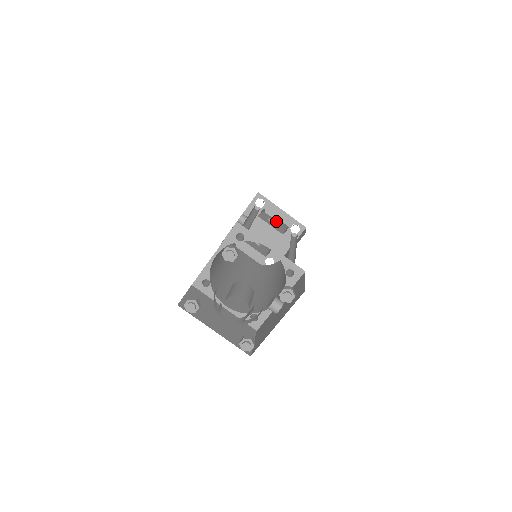
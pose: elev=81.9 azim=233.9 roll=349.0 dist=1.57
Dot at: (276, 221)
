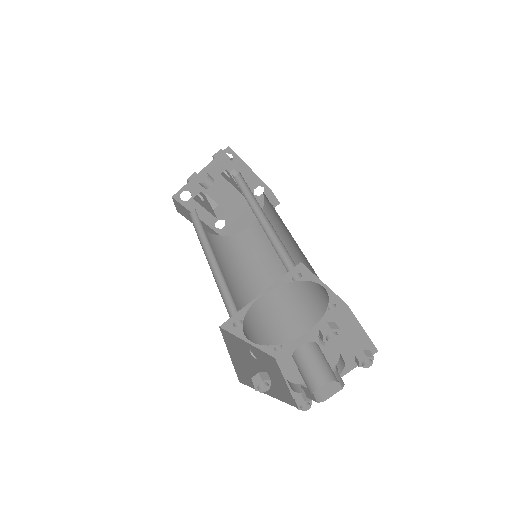
Dot at: occluded
